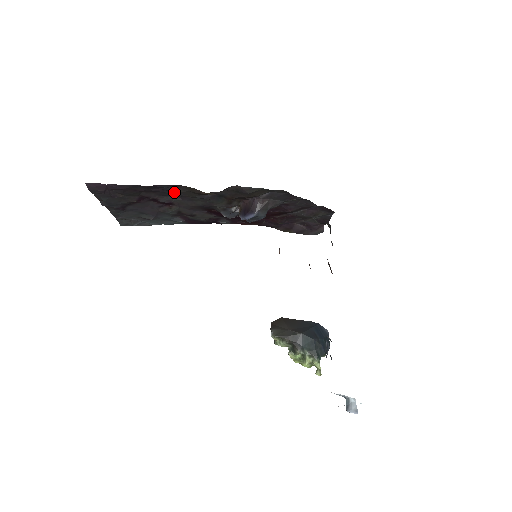
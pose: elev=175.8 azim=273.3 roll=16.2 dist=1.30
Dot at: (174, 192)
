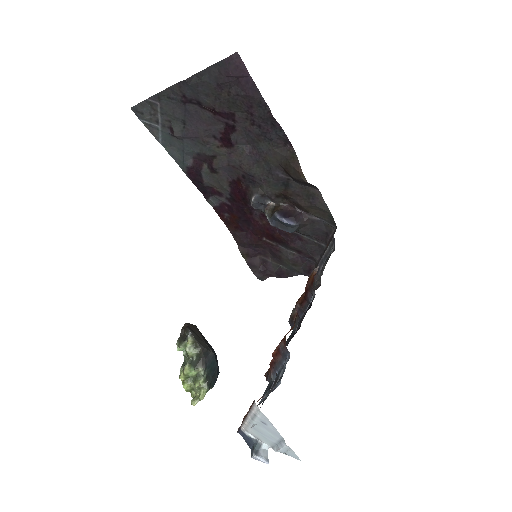
Dot at: (265, 143)
